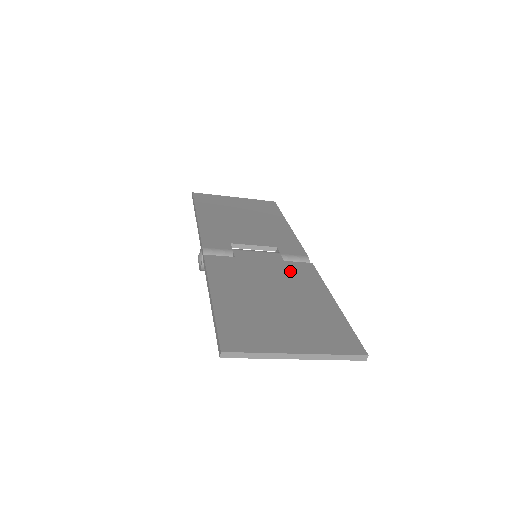
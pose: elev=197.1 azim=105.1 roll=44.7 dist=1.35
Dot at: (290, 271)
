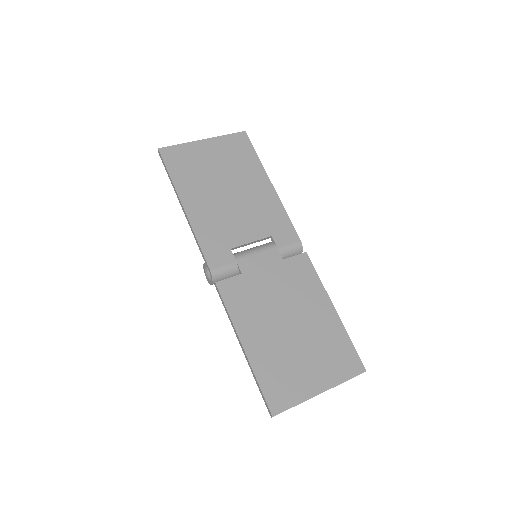
Dot at: (292, 276)
